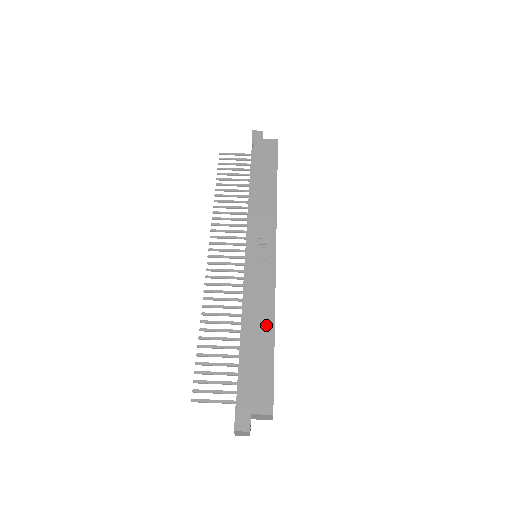
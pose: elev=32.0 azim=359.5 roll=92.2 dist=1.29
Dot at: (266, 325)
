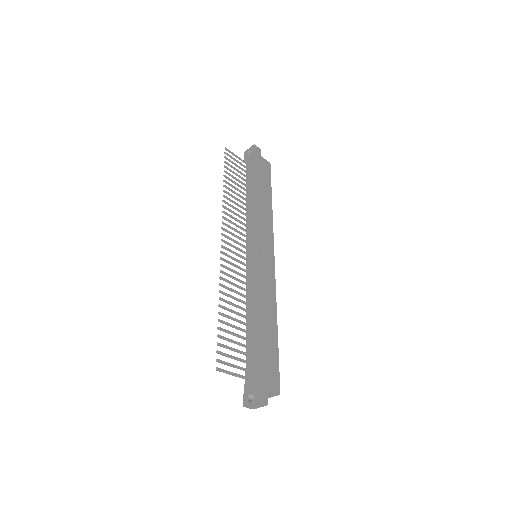
Dot at: (272, 319)
